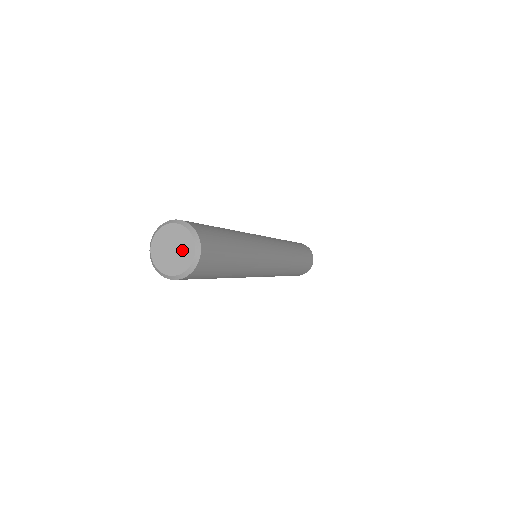
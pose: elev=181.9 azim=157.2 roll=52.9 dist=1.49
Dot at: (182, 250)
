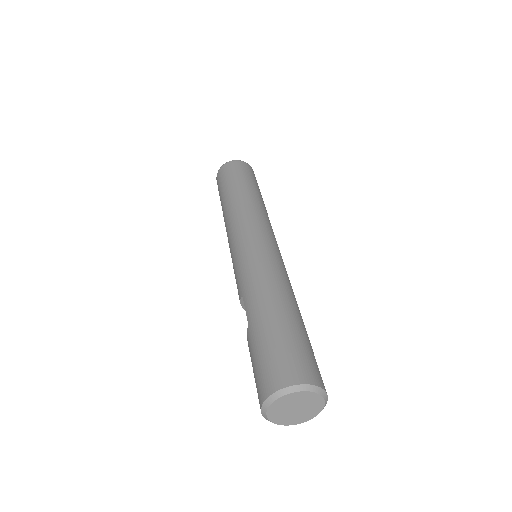
Dot at: (307, 410)
